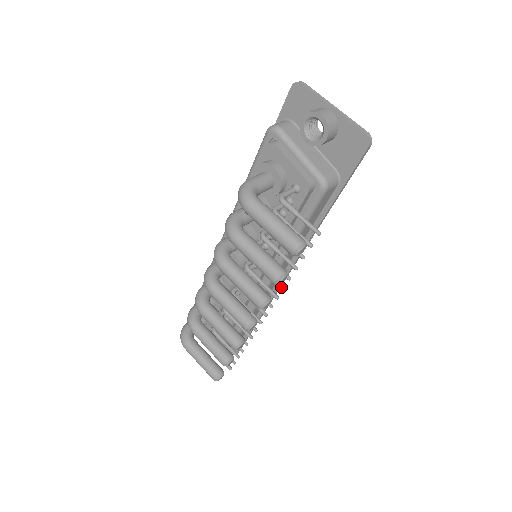
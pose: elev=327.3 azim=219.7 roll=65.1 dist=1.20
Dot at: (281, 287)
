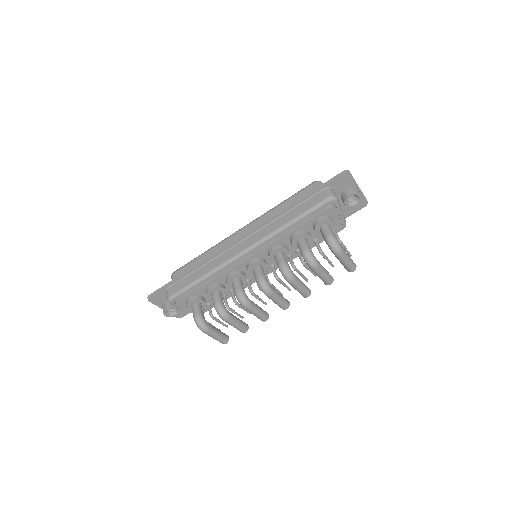
Dot at: (307, 280)
